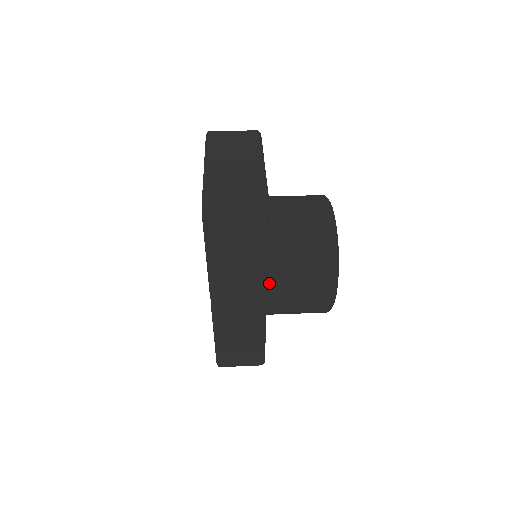
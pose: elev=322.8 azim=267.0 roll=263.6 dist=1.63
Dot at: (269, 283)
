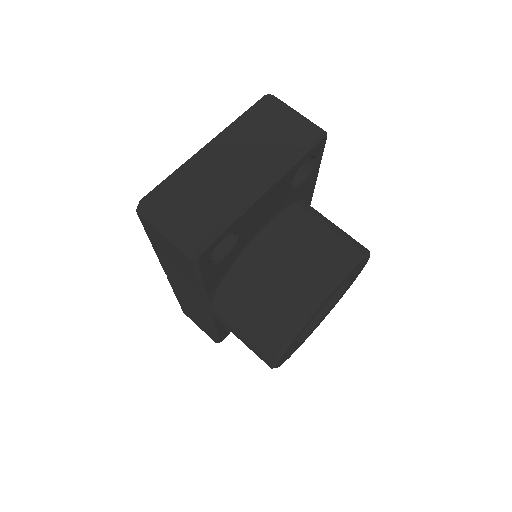
Dot at: (214, 303)
